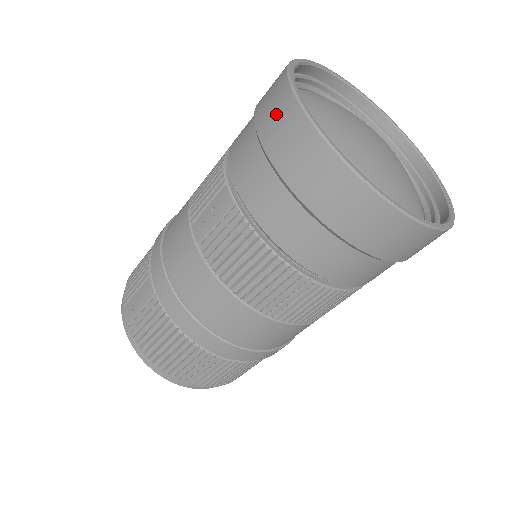
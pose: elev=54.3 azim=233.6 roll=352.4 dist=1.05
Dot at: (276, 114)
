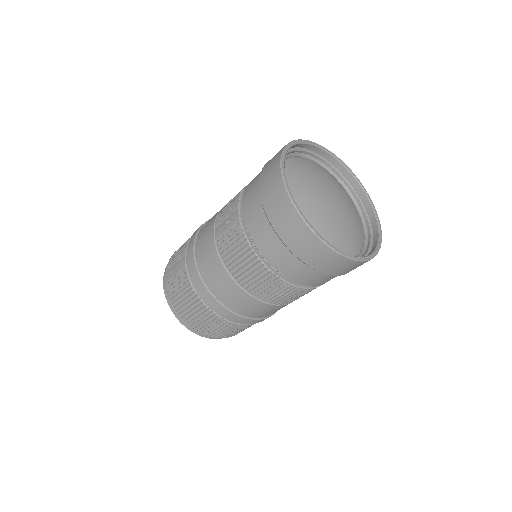
Dot at: (270, 174)
